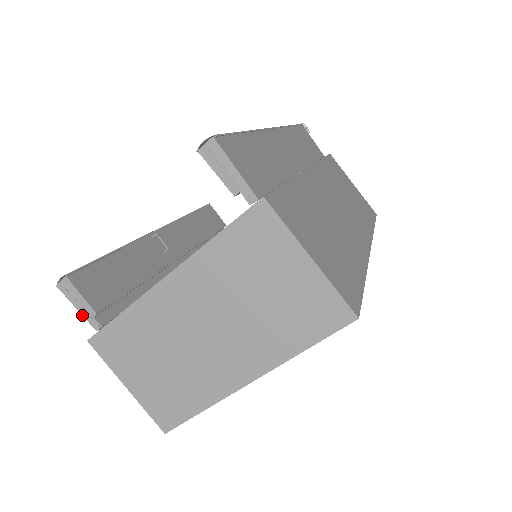
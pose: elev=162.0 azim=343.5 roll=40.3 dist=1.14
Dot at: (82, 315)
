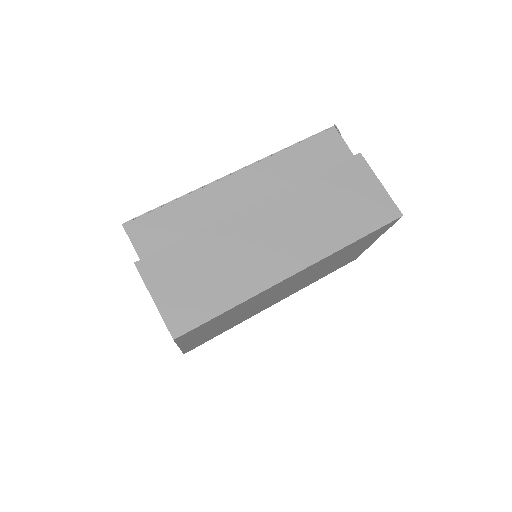
Dot at: occluded
